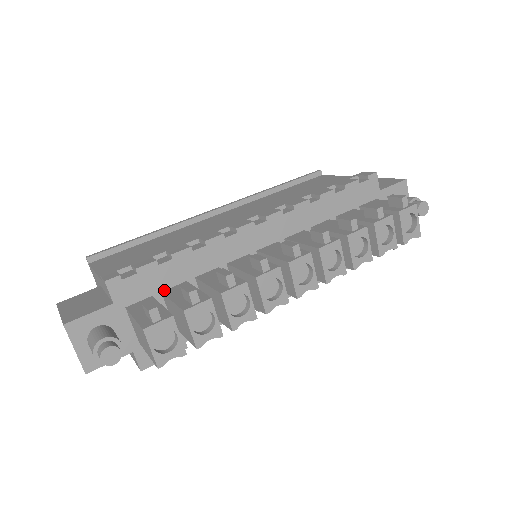
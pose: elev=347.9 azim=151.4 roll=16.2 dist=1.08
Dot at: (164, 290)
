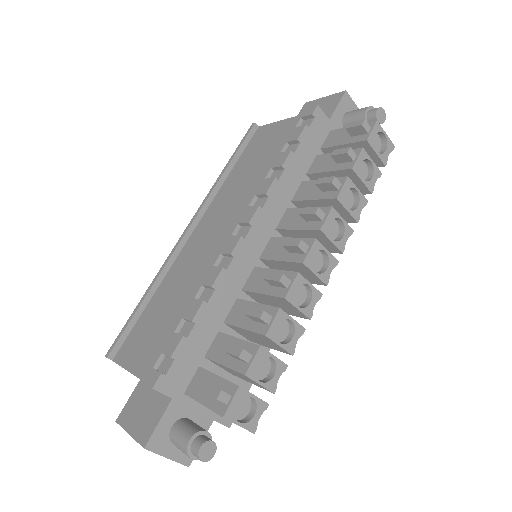
Dot at: (205, 354)
